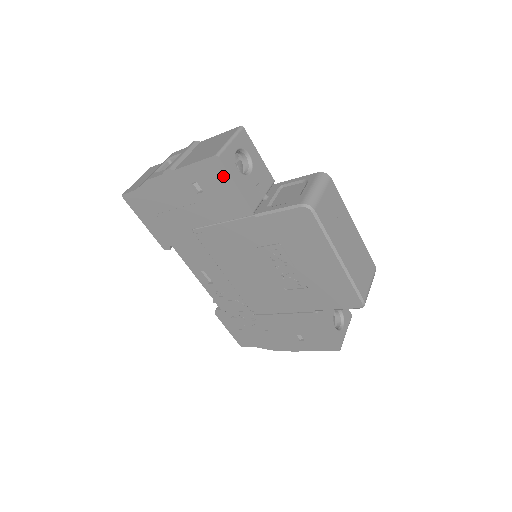
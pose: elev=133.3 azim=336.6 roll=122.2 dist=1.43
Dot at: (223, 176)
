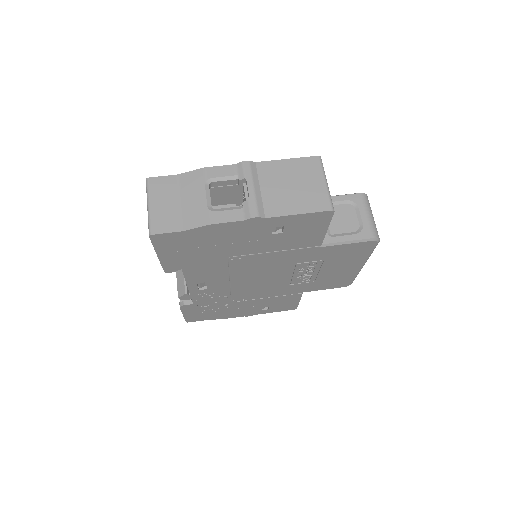
Dot at: (322, 223)
